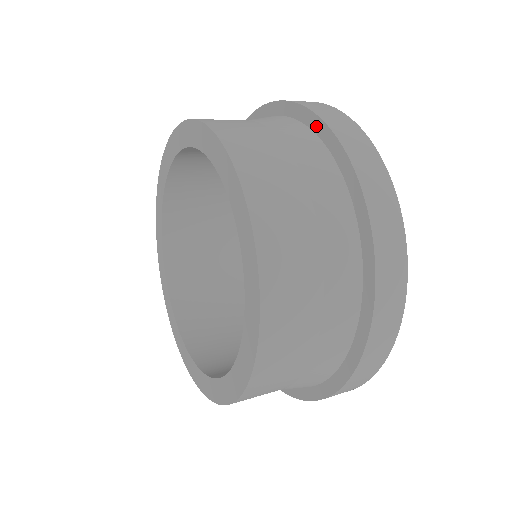
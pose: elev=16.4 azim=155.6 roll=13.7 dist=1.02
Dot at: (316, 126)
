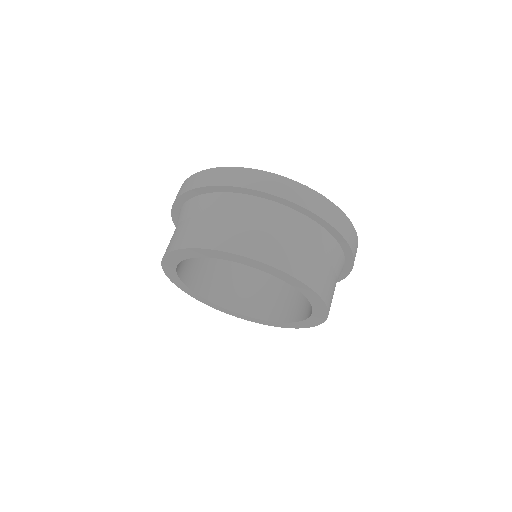
Dot at: (327, 228)
